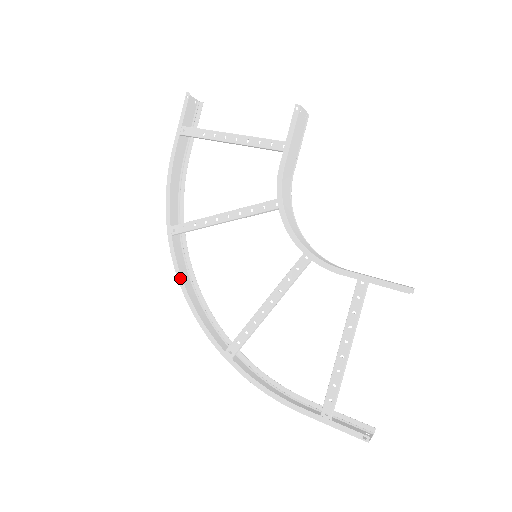
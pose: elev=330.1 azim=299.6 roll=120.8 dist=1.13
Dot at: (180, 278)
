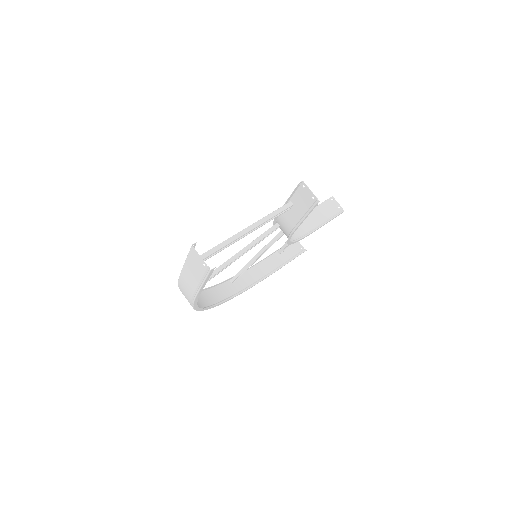
Dot at: (211, 287)
